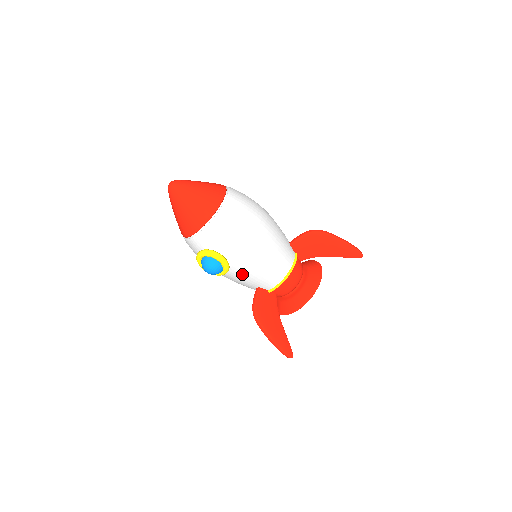
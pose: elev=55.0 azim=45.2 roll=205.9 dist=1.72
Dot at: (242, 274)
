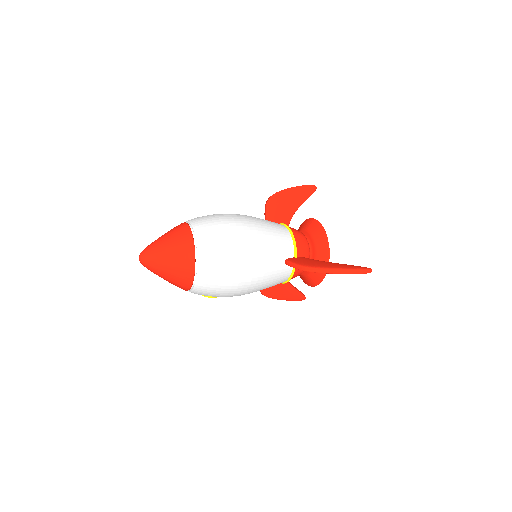
Dot at: occluded
